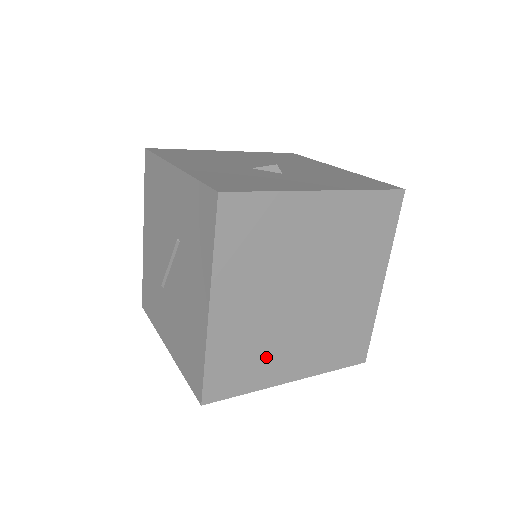
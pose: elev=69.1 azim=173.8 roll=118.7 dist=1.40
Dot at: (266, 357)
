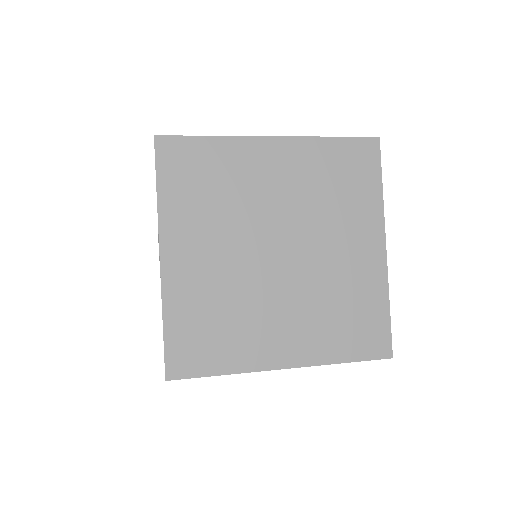
Dot at: (241, 328)
